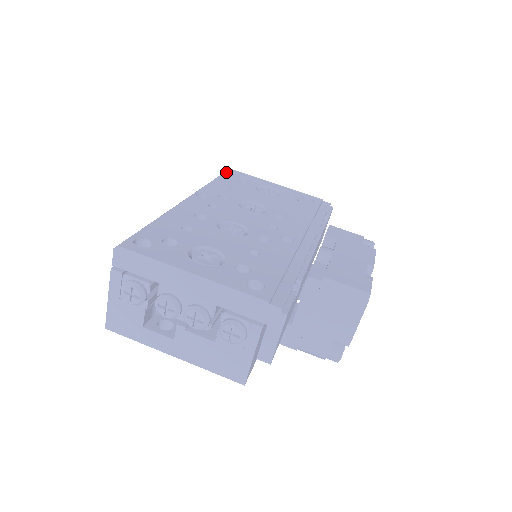
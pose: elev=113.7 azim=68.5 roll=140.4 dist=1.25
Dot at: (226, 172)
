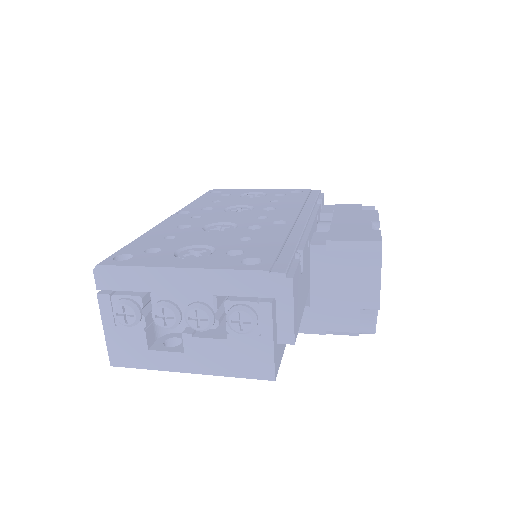
Dot at: (207, 192)
